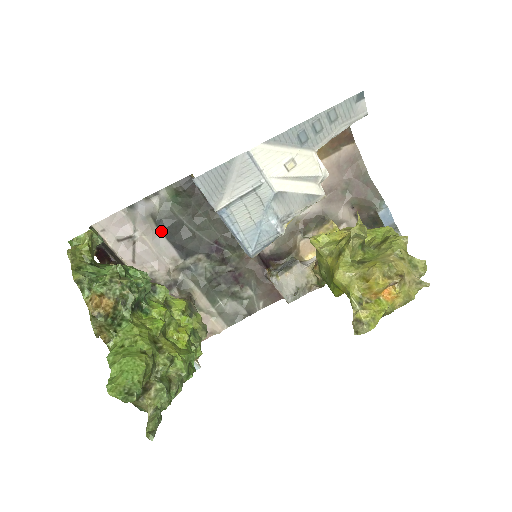
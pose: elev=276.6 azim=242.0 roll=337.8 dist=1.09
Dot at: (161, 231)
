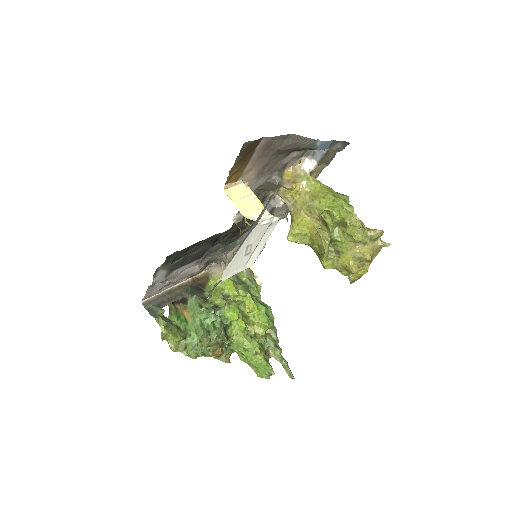
Dot at: (177, 269)
